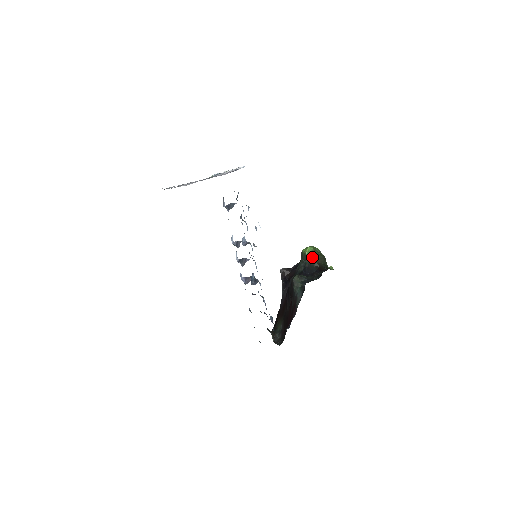
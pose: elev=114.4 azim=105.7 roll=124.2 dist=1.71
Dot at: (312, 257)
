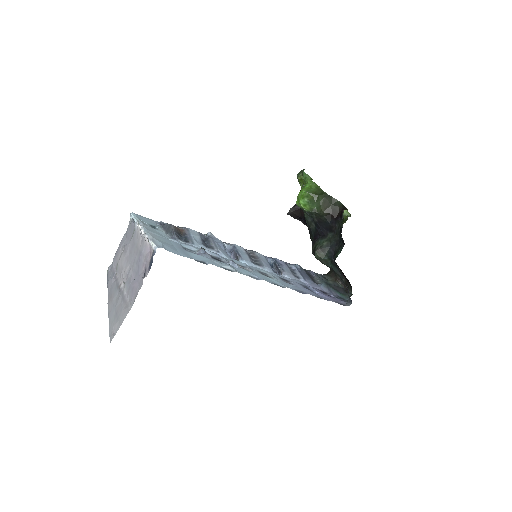
Dot at: (314, 209)
